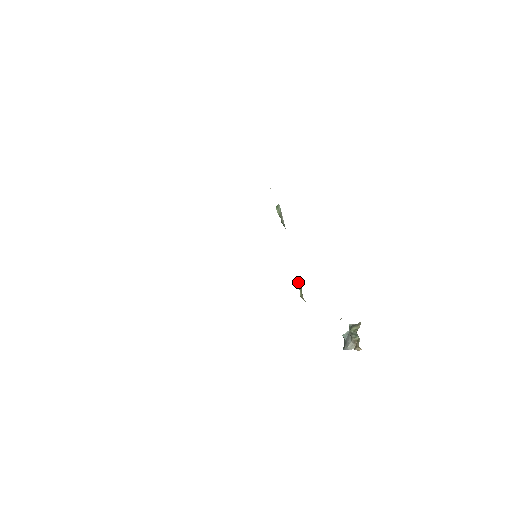
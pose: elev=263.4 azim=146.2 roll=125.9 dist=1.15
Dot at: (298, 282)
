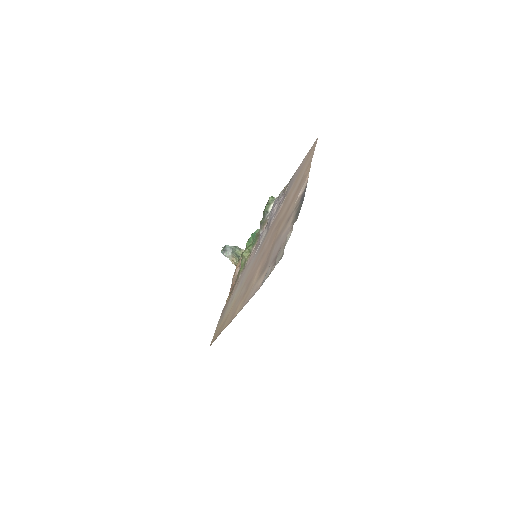
Dot at: (250, 250)
